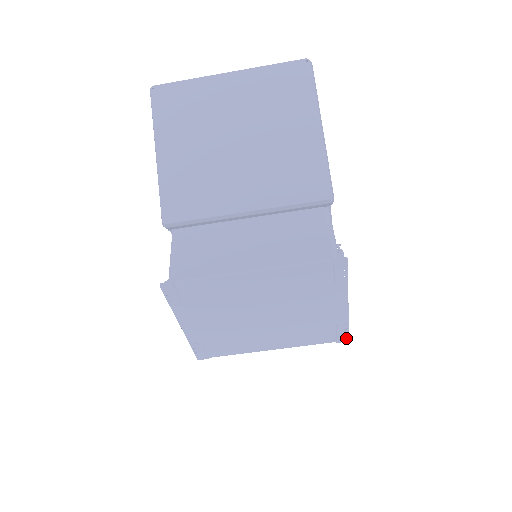
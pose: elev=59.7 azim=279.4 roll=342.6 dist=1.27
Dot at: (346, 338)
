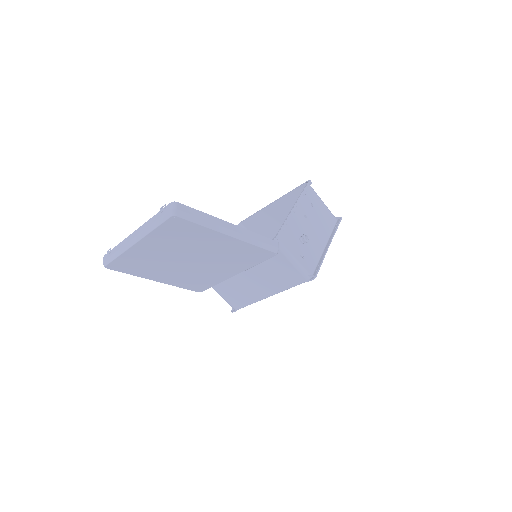
Dot at: (340, 221)
